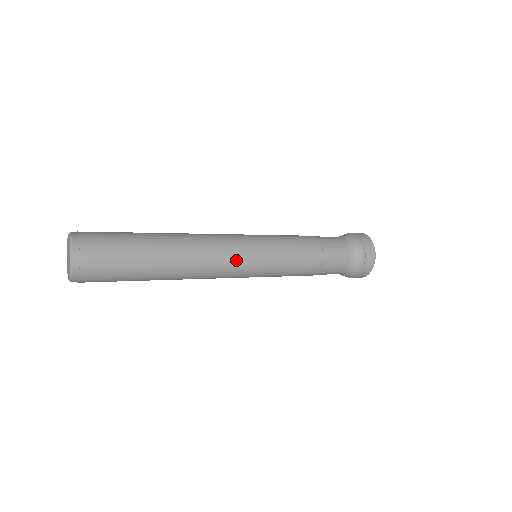
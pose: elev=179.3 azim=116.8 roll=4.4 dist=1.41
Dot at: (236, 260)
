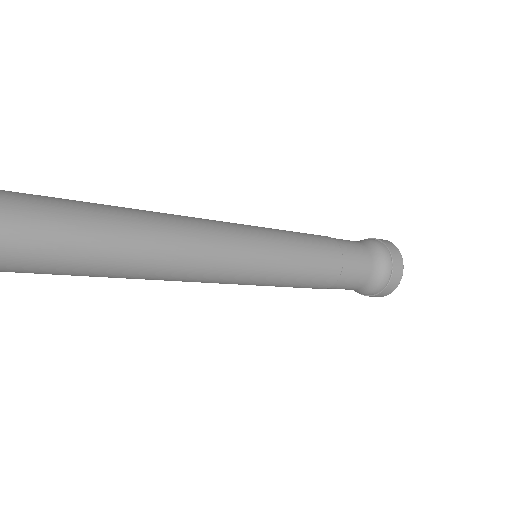
Dot at: (234, 248)
